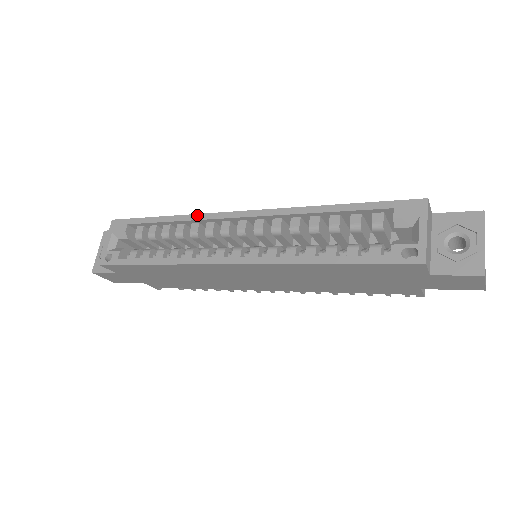
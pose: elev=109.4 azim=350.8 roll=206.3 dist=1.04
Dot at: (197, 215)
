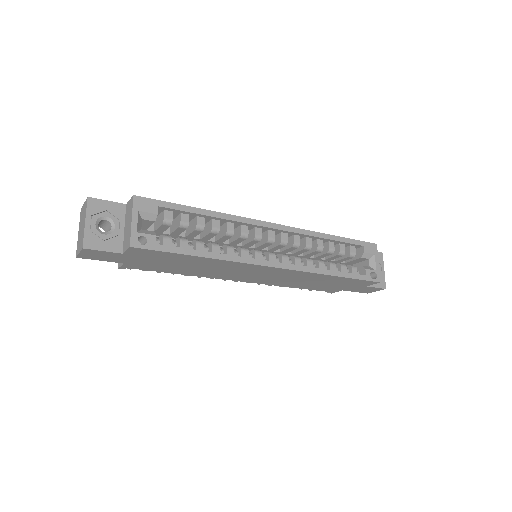
Dot at: (237, 217)
